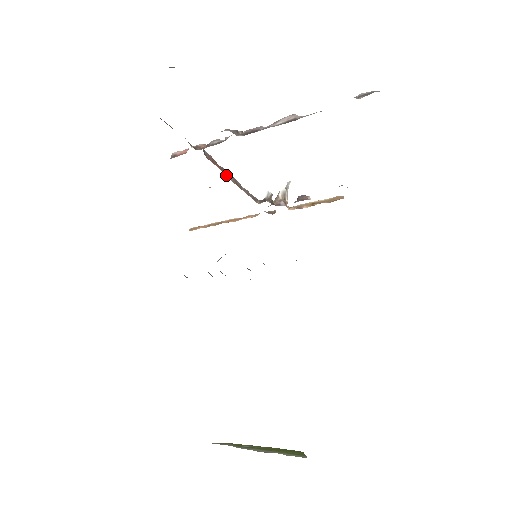
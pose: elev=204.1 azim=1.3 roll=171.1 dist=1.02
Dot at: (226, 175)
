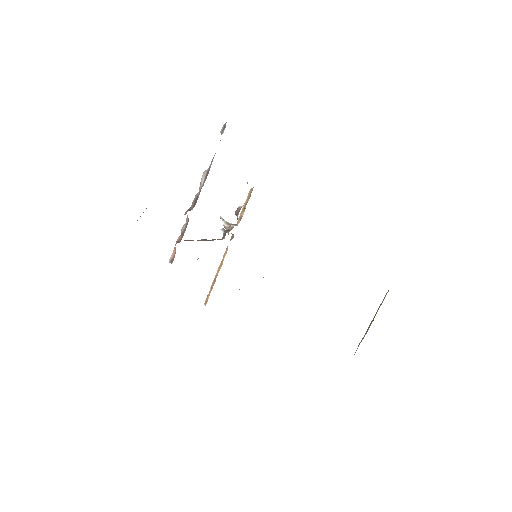
Dot at: occluded
